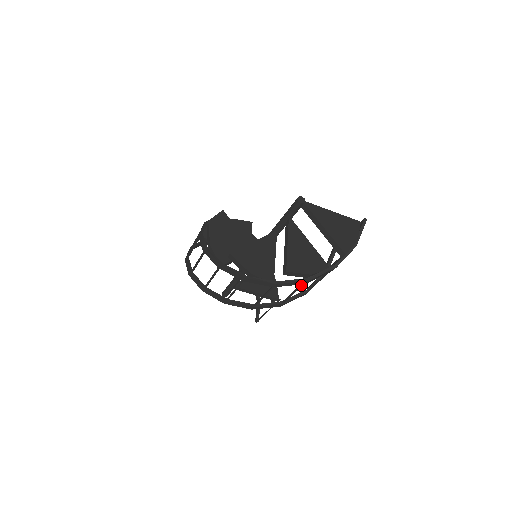
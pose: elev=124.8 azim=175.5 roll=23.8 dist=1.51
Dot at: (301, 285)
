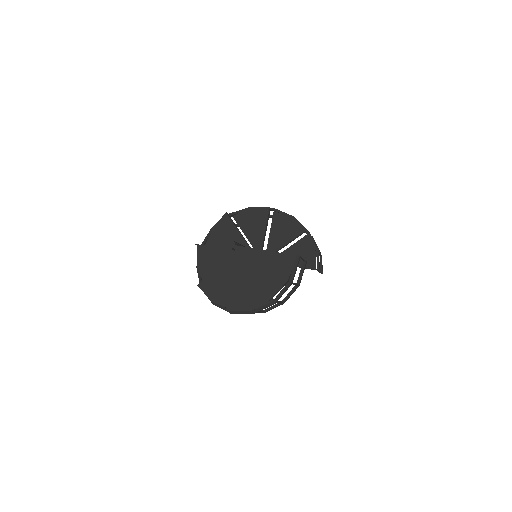
Dot at: occluded
